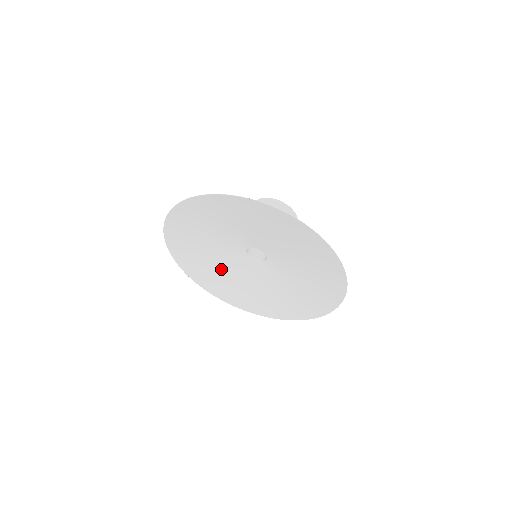
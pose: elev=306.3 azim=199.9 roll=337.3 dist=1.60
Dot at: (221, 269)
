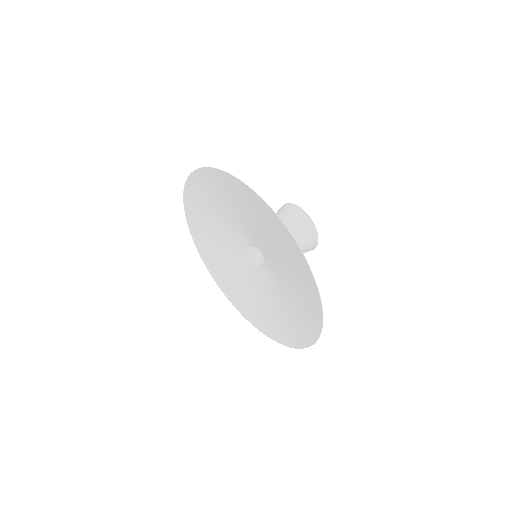
Dot at: (226, 257)
